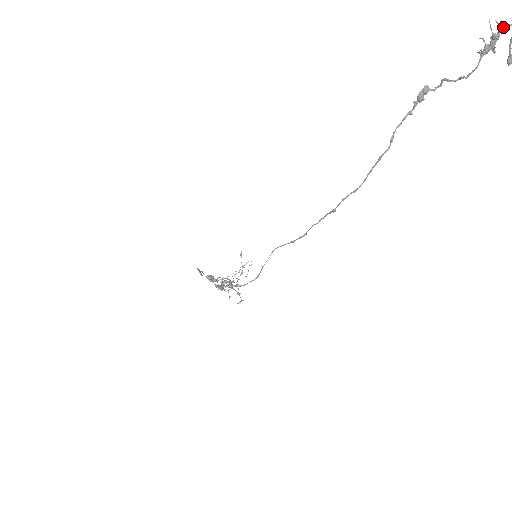
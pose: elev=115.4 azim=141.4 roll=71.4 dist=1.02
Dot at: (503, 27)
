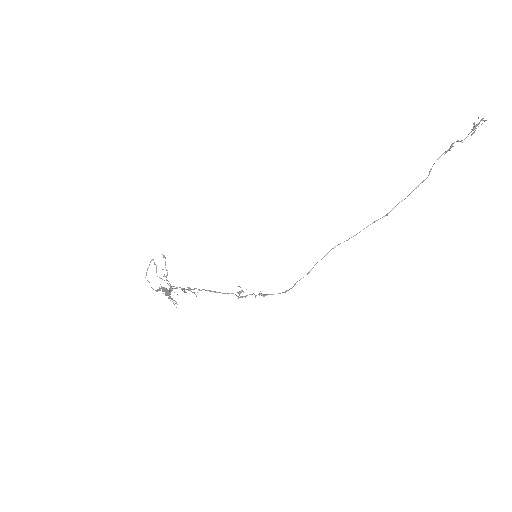
Dot at: occluded
